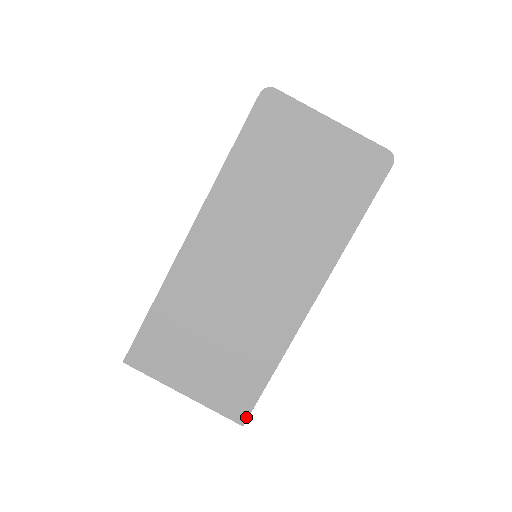
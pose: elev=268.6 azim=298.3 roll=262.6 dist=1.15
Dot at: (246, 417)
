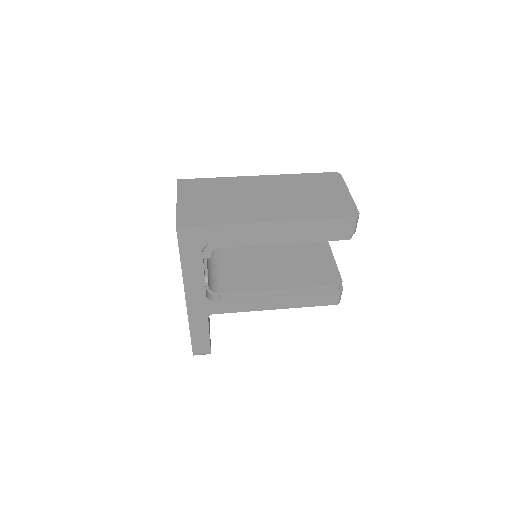
Dot at: (183, 226)
